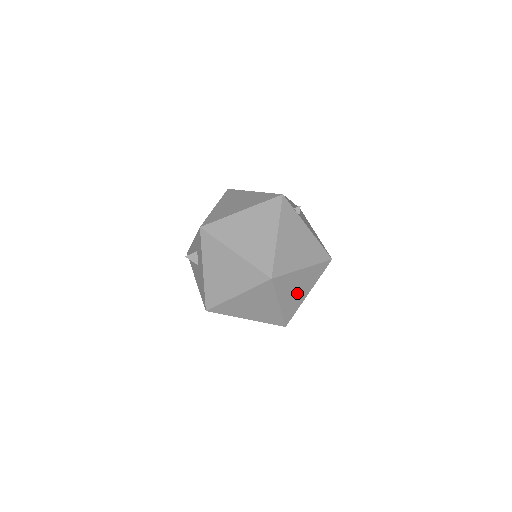
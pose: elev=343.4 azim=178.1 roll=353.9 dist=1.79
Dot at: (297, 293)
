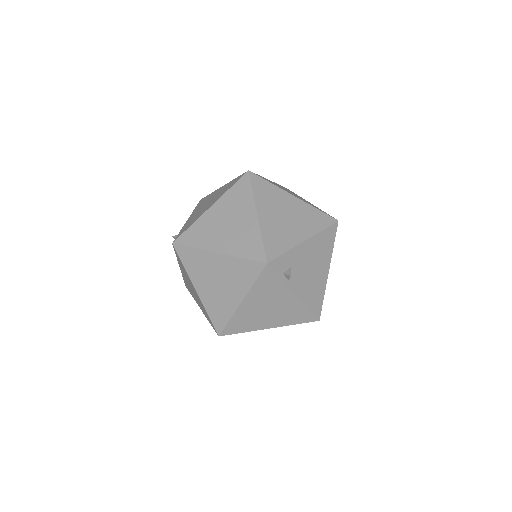
Dot at: occluded
